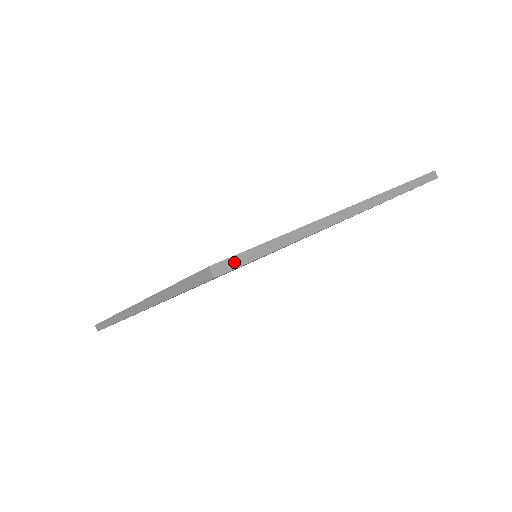
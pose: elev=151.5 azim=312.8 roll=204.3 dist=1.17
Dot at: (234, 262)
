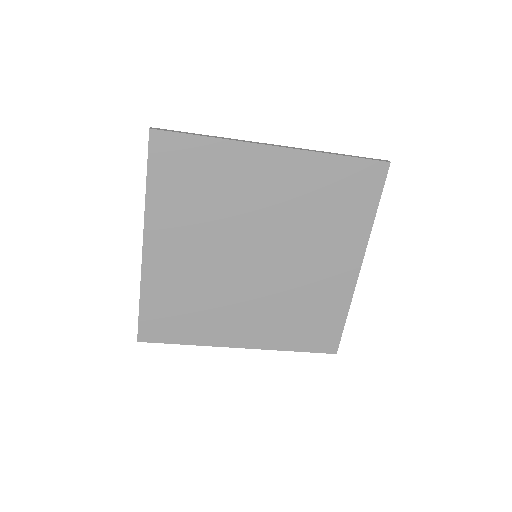
Dot at: (167, 130)
